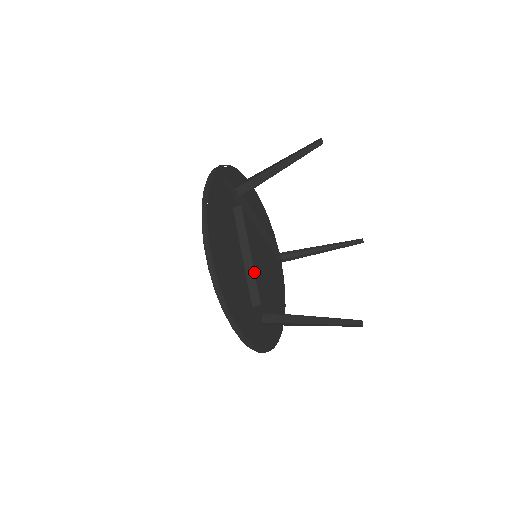
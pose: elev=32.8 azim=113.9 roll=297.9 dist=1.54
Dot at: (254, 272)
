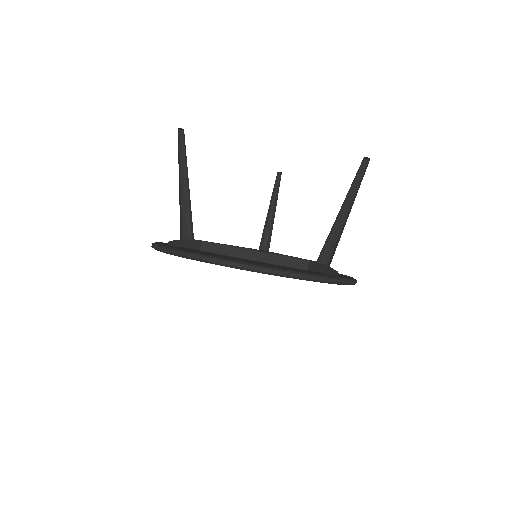
Dot at: occluded
